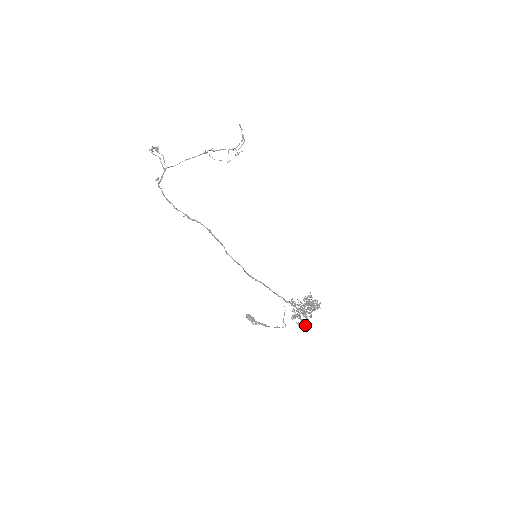
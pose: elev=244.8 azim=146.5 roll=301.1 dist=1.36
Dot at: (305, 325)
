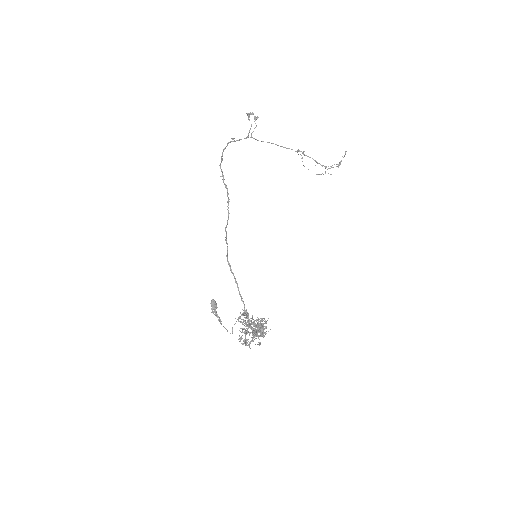
Dot at: (245, 344)
